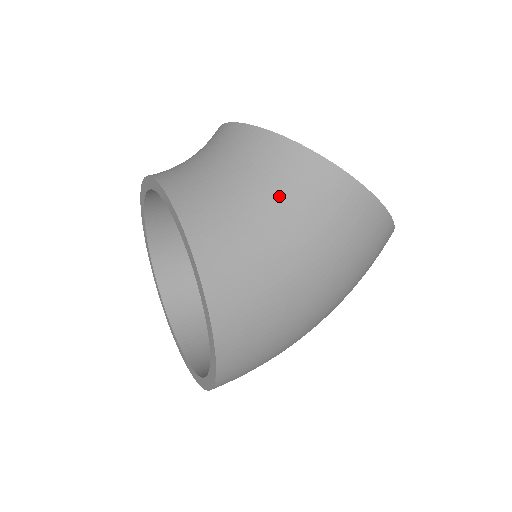
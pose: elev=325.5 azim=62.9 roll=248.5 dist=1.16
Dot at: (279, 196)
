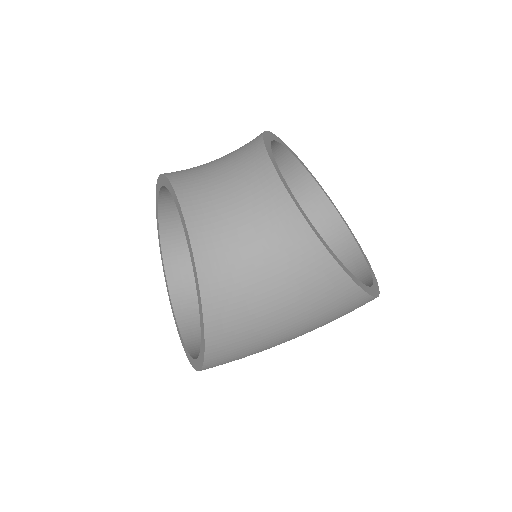
Dot at: (293, 293)
